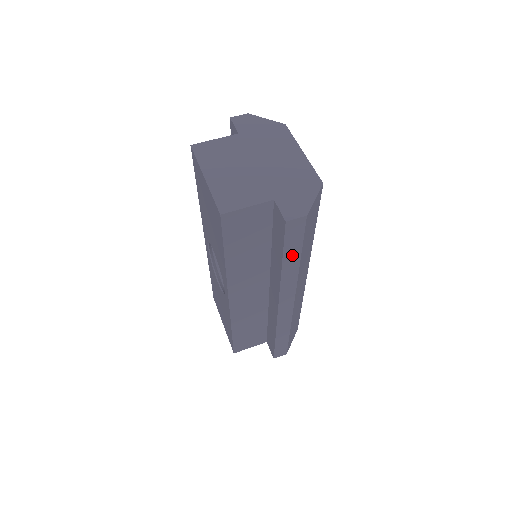
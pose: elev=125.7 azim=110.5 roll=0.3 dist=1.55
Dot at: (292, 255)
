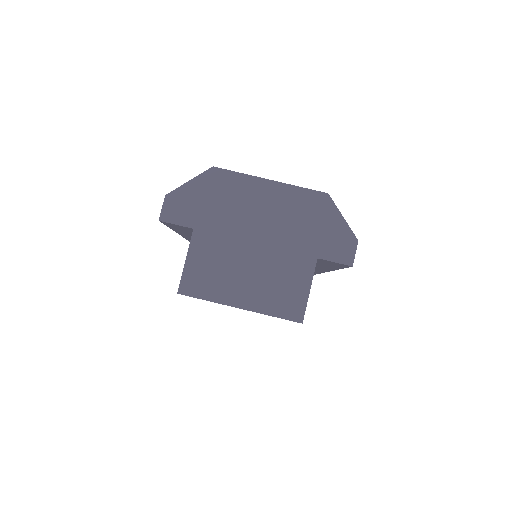
Dot at: occluded
